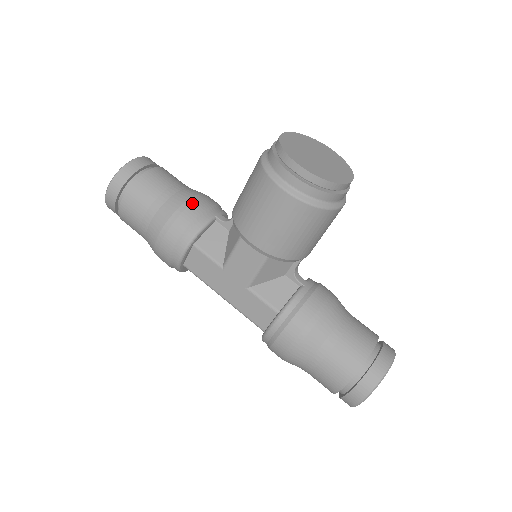
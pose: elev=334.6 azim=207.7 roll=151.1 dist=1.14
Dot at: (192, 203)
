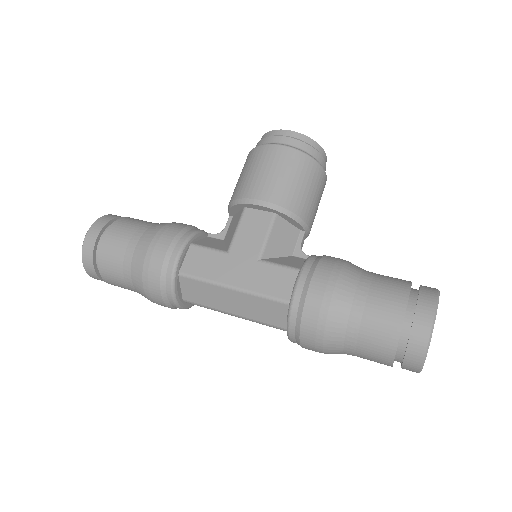
Dot at: (182, 223)
